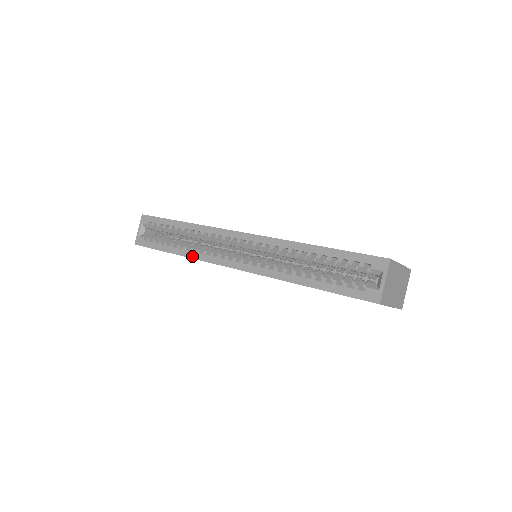
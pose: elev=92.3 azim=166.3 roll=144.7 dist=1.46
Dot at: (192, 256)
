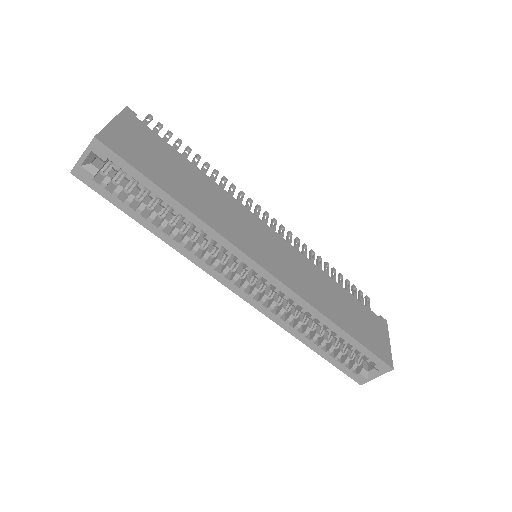
Dot at: (182, 252)
